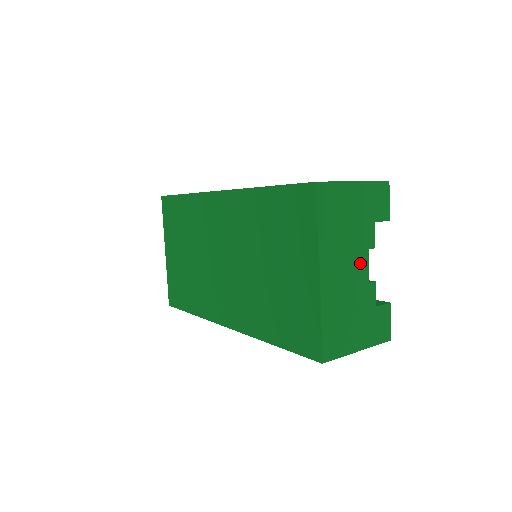
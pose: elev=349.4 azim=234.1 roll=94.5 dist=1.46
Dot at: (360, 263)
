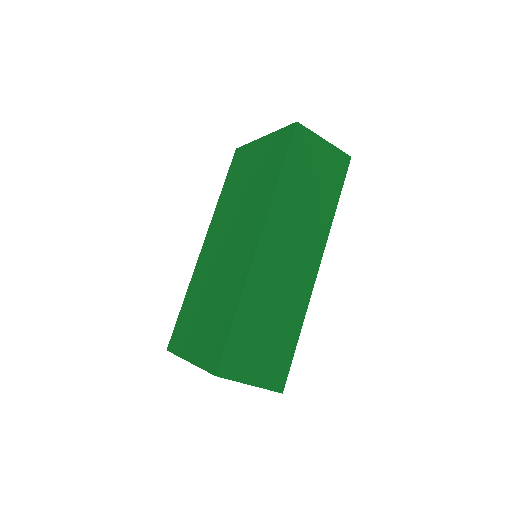
Dot at: occluded
